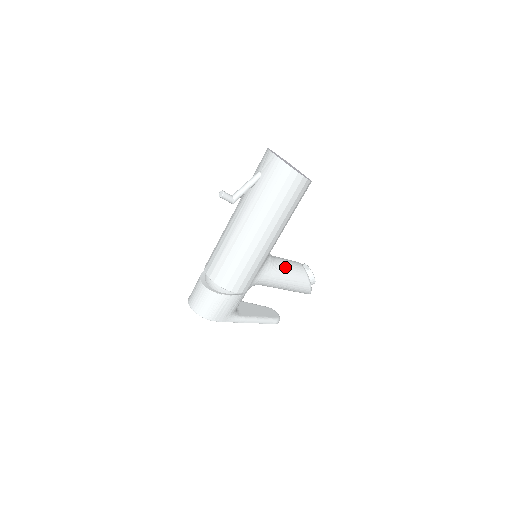
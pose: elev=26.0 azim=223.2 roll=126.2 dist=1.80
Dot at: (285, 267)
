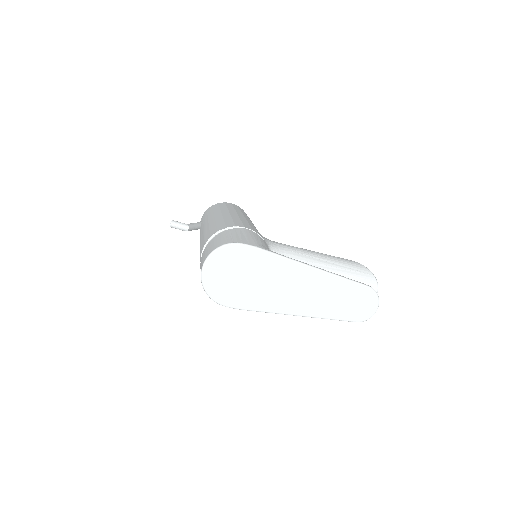
Dot at: occluded
